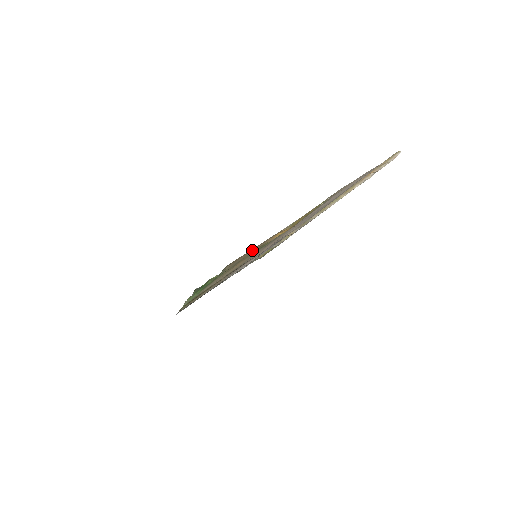
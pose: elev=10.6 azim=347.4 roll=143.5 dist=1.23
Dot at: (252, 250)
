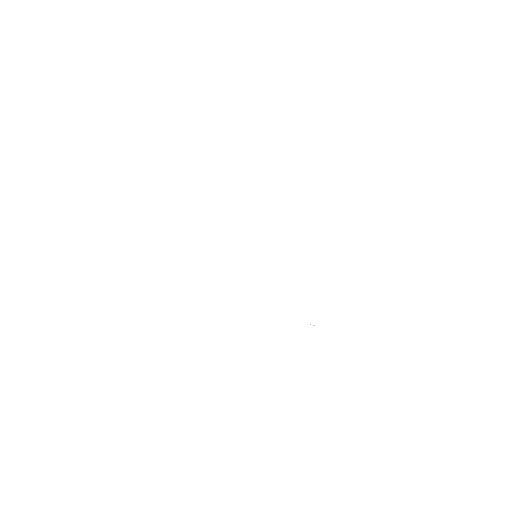
Dot at: occluded
